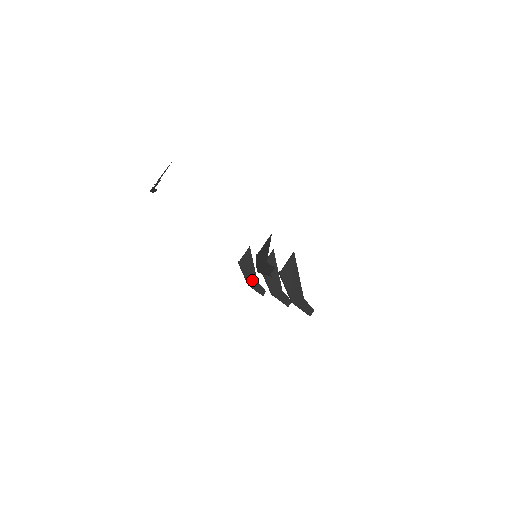
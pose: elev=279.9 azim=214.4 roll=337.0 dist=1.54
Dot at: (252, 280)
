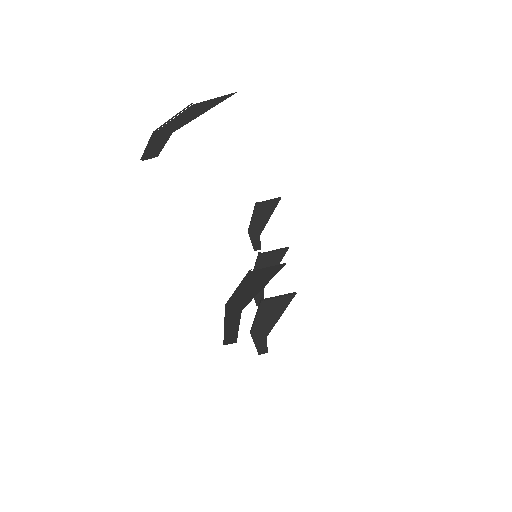
Dot at: (256, 230)
